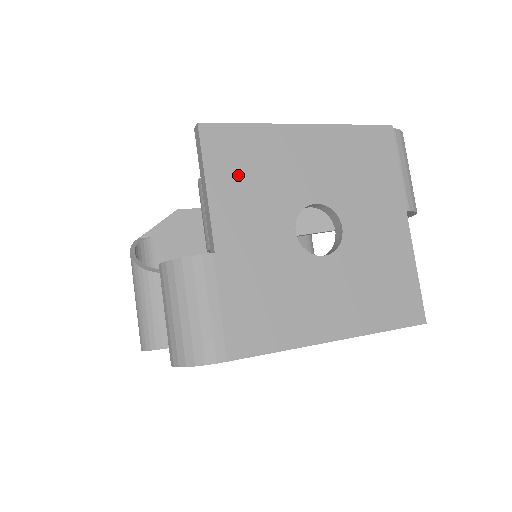
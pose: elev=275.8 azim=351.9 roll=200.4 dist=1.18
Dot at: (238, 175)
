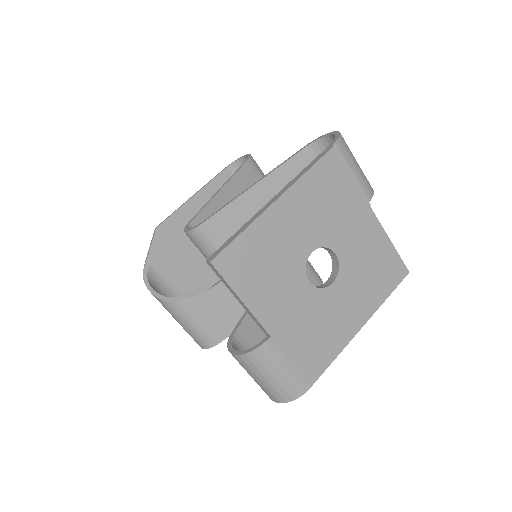
Dot at: (256, 276)
